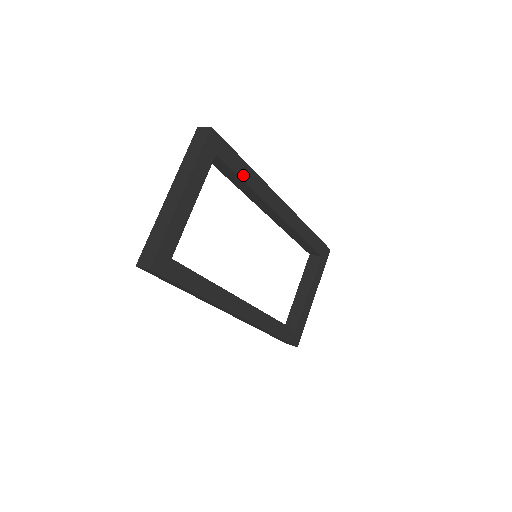
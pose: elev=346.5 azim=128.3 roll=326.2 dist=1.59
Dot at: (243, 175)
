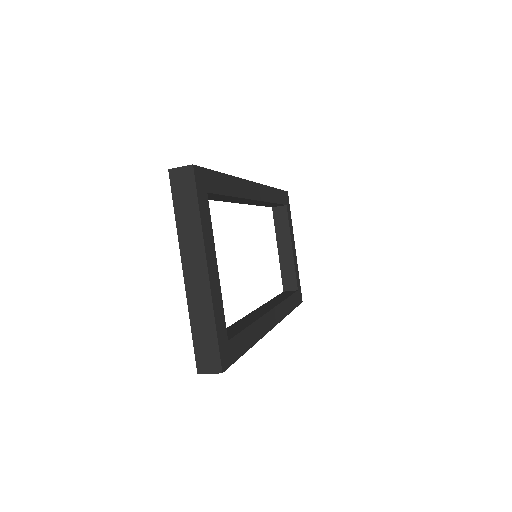
Dot at: (228, 190)
